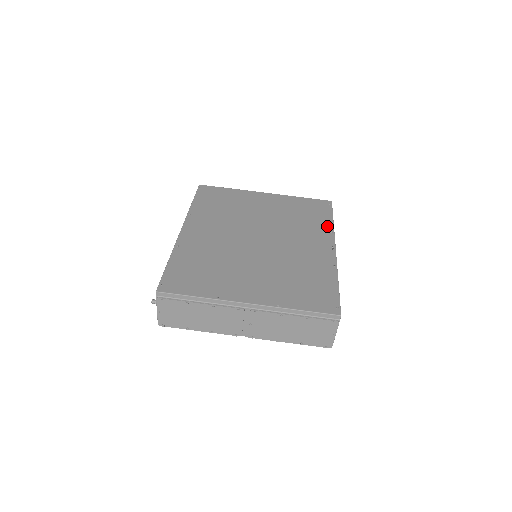
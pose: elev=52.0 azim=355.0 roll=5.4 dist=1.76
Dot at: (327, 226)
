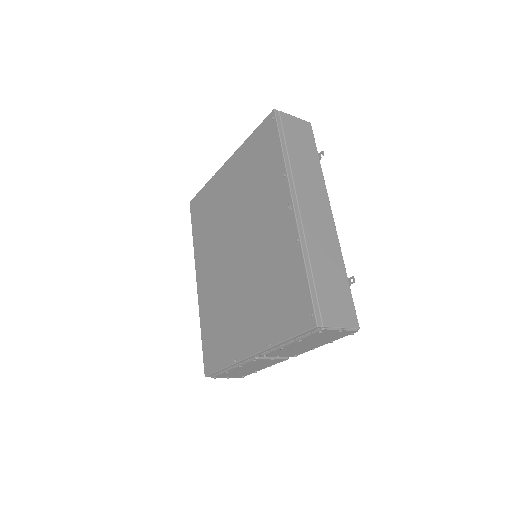
Dot at: (279, 168)
